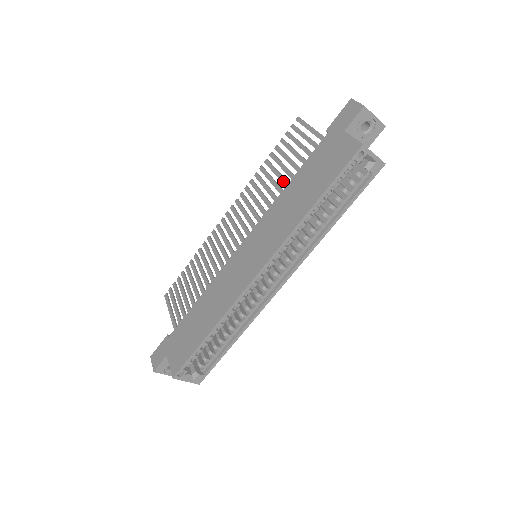
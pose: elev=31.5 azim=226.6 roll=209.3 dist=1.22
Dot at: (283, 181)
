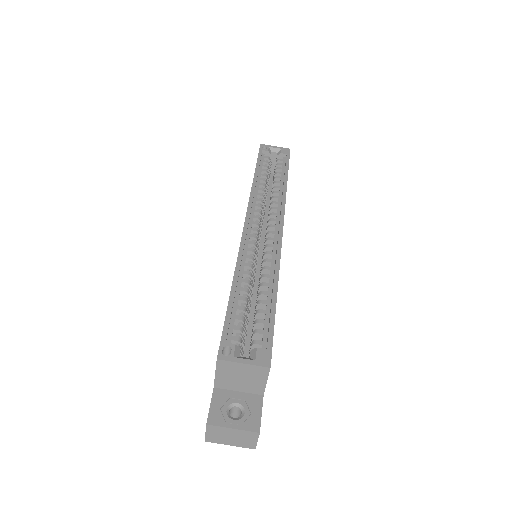
Dot at: occluded
